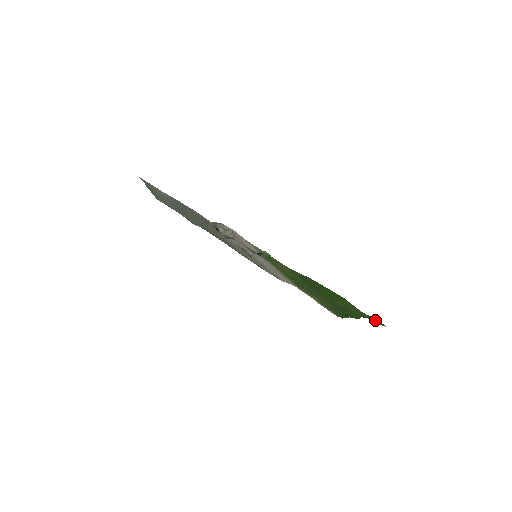
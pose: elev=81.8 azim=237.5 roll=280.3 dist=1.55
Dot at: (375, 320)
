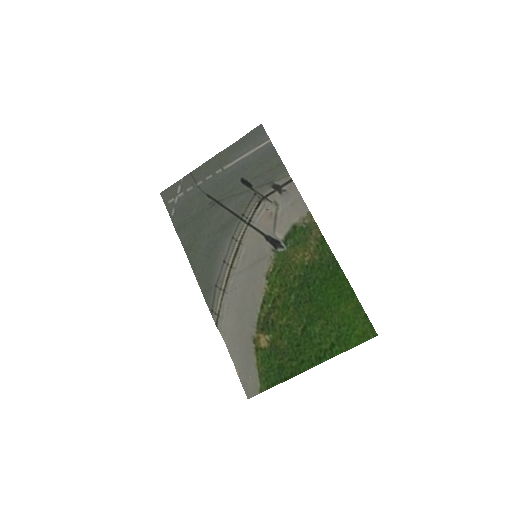
Dot at: (367, 327)
